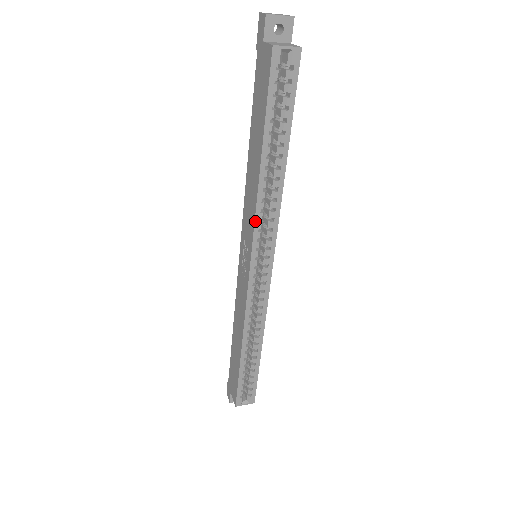
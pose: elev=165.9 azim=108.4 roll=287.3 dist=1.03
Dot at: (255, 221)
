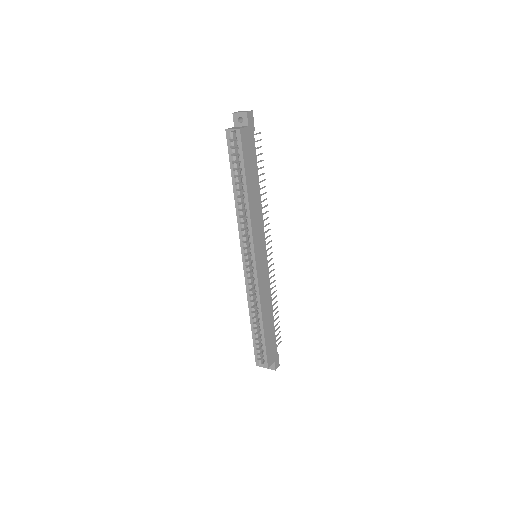
Dot at: (239, 229)
